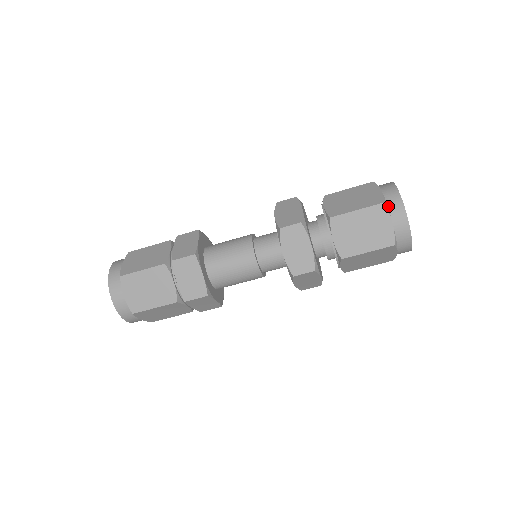
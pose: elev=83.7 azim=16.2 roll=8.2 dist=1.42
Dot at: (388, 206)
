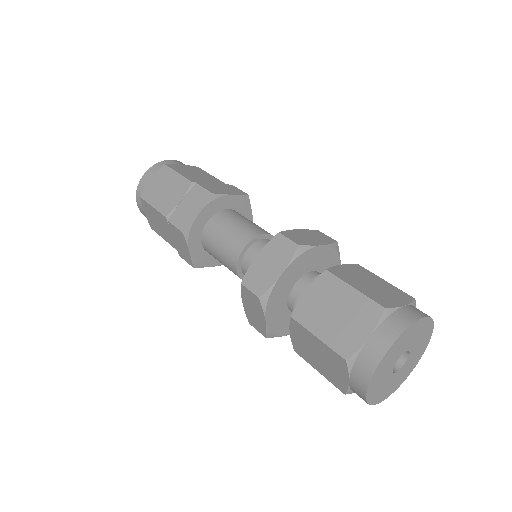
Dot at: (354, 364)
